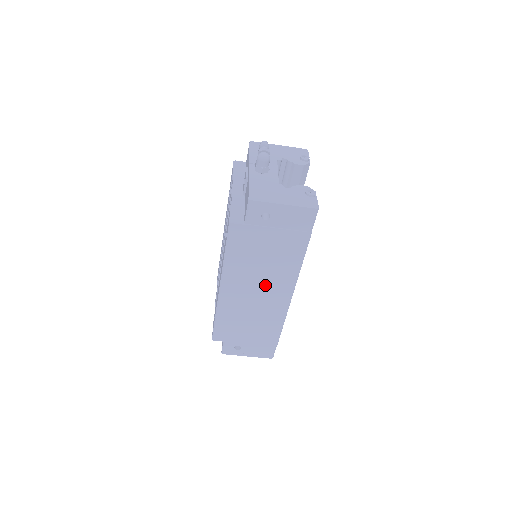
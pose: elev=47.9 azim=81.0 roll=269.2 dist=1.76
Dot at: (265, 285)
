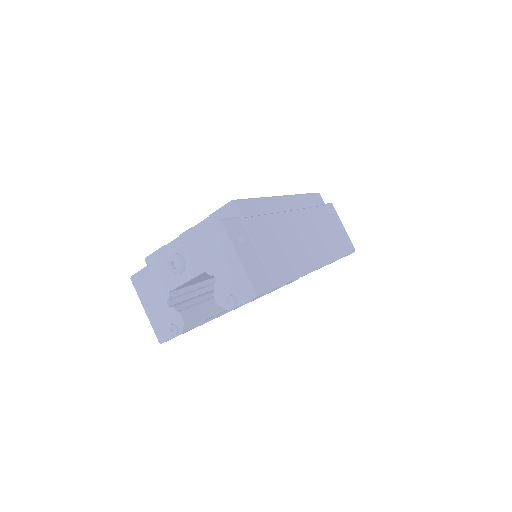
Dot at: (309, 237)
